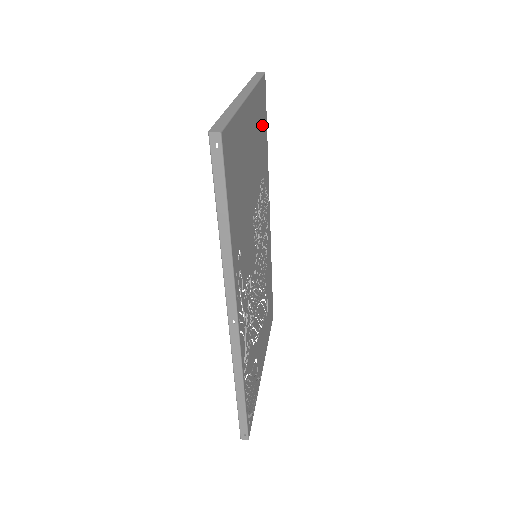
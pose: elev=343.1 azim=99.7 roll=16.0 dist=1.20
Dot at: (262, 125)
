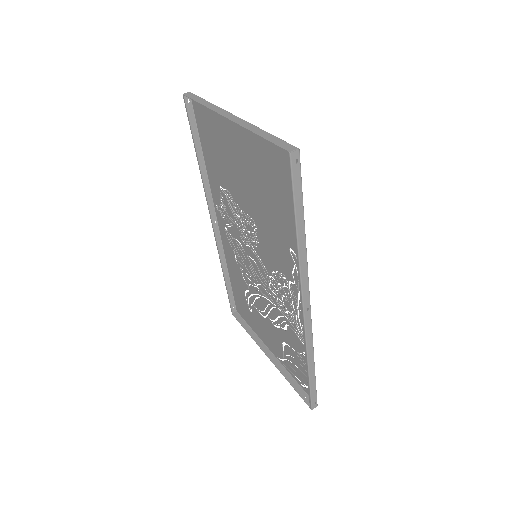
Dot at: (210, 140)
